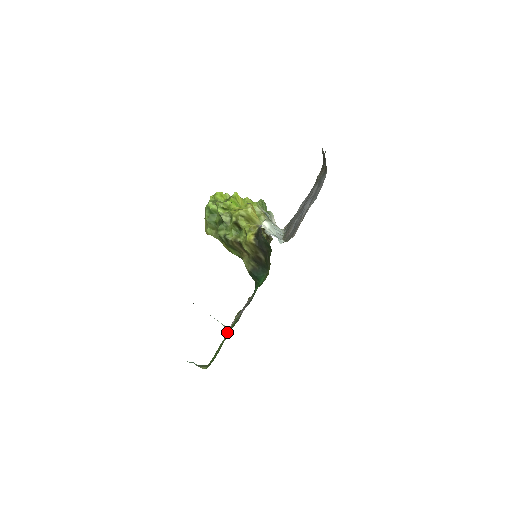
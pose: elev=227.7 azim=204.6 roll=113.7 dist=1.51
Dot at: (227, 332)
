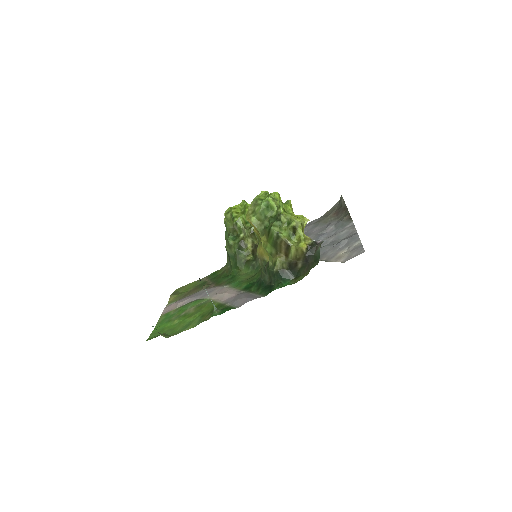
Dot at: (216, 312)
